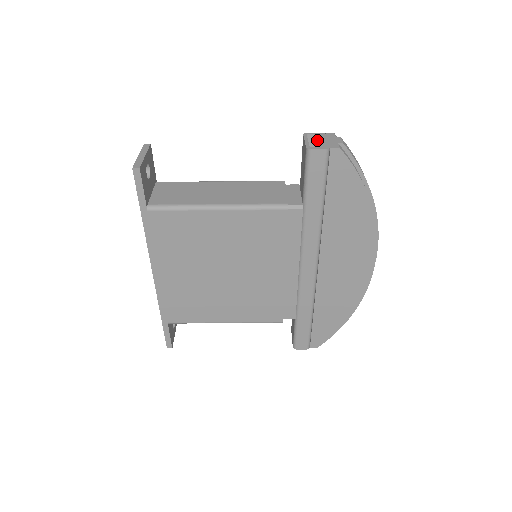
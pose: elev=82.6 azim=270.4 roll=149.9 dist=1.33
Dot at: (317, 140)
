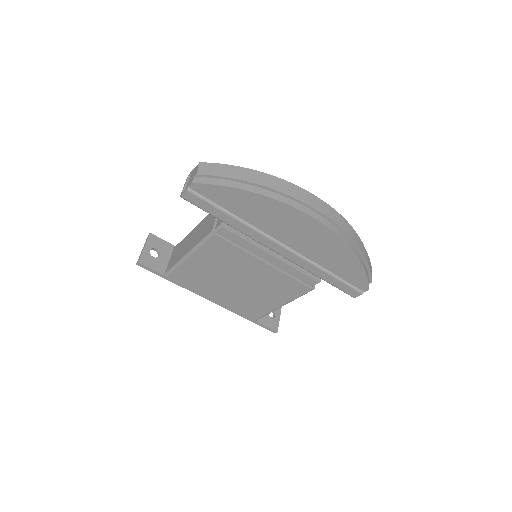
Dot at: occluded
